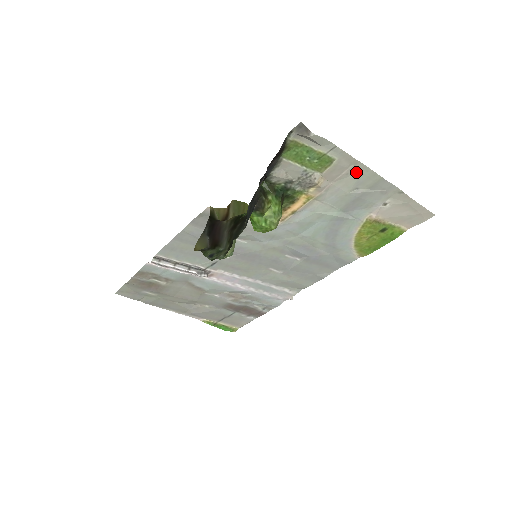
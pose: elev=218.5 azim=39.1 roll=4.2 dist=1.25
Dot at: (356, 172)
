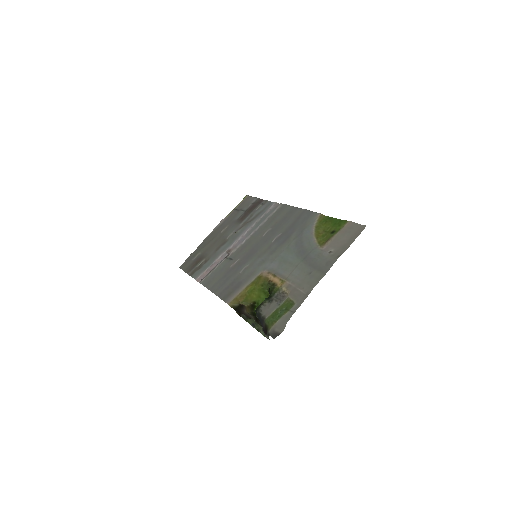
Dot at: (308, 286)
